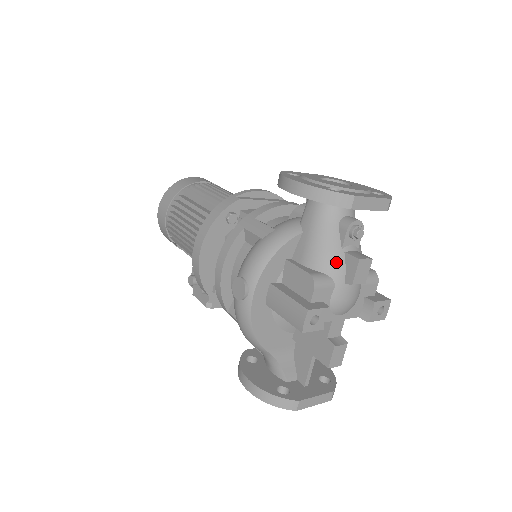
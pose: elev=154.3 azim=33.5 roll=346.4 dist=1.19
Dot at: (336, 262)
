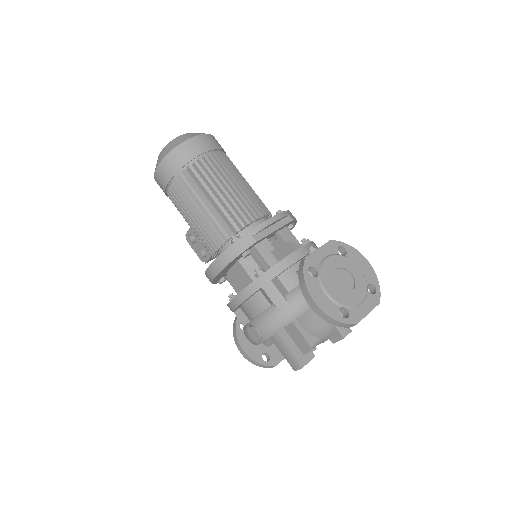
Dot at: (327, 332)
